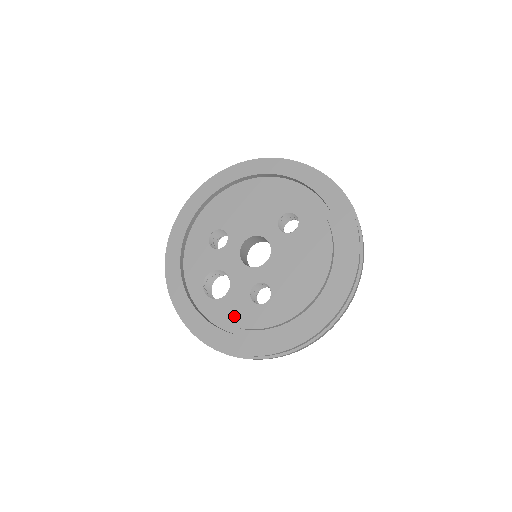
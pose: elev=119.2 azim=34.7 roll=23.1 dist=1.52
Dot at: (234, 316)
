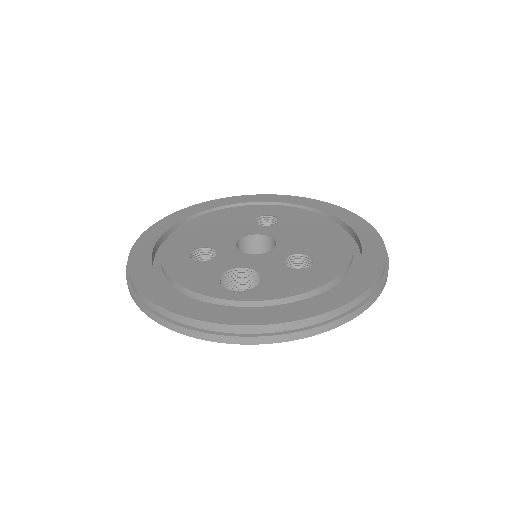
Dot at: (292, 287)
